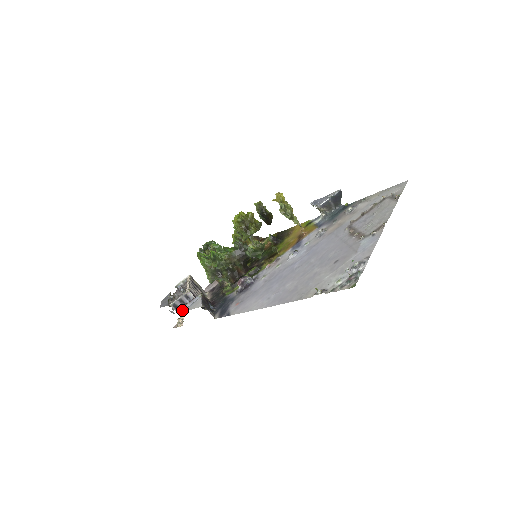
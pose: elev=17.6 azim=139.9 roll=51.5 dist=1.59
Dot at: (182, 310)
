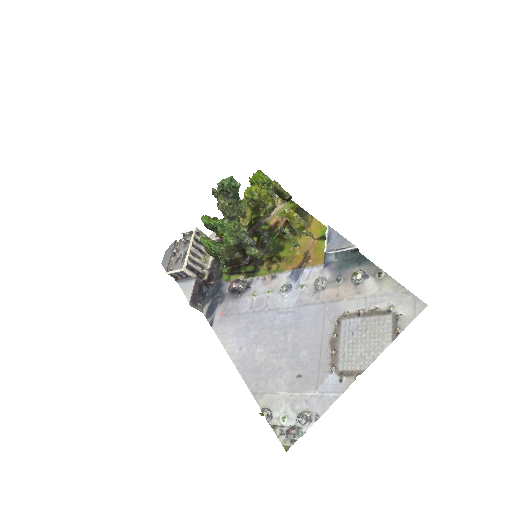
Dot at: (179, 281)
